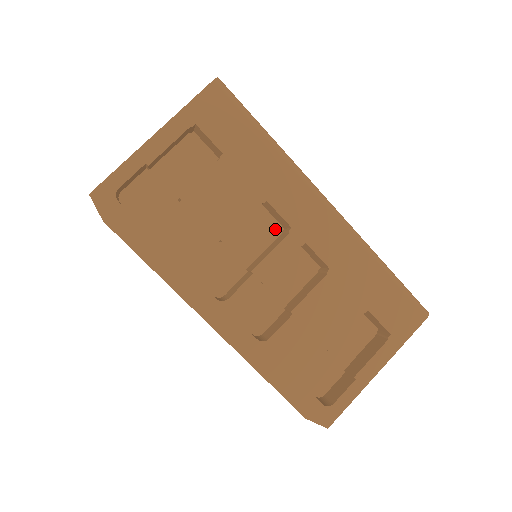
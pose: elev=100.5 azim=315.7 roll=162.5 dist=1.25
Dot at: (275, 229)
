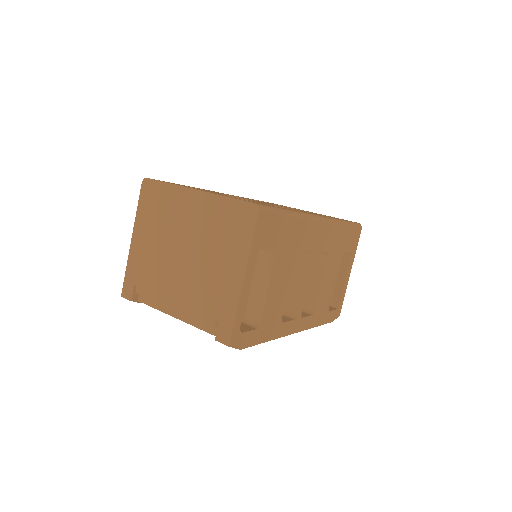
Dot at: occluded
